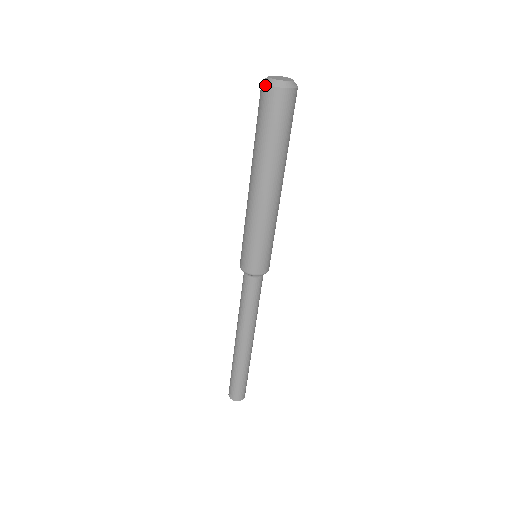
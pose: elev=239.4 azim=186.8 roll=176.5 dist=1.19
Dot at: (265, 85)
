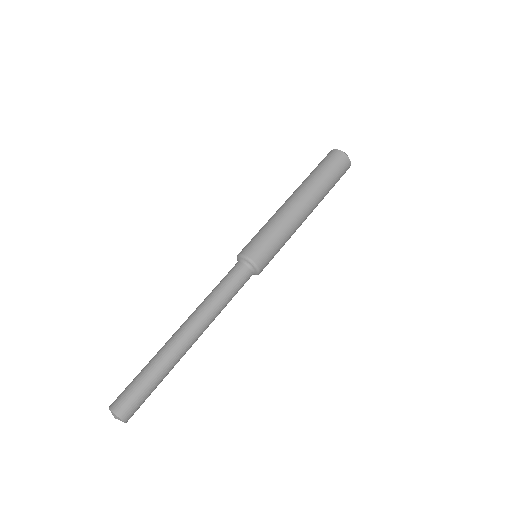
Dot at: occluded
